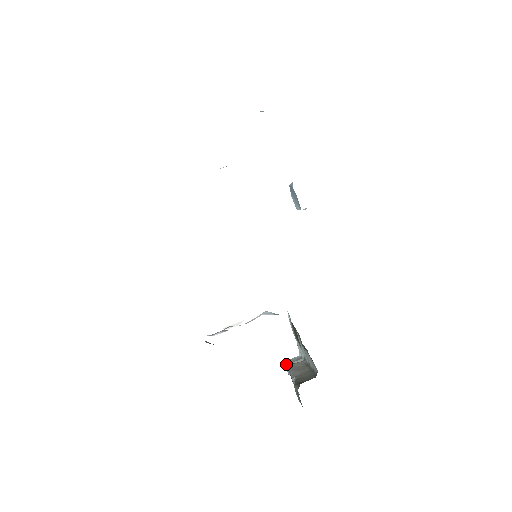
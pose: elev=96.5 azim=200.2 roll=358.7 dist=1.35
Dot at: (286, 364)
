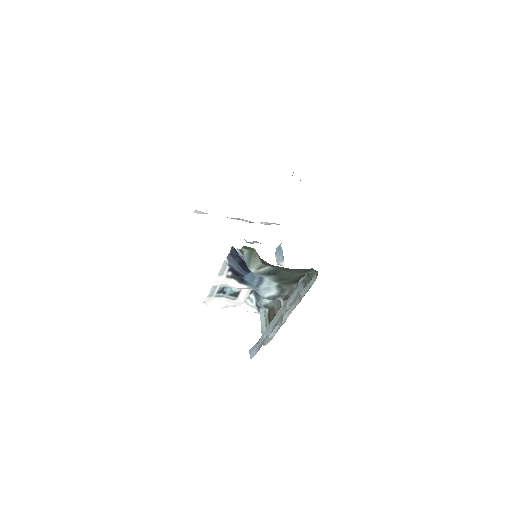
Dot at: (252, 347)
